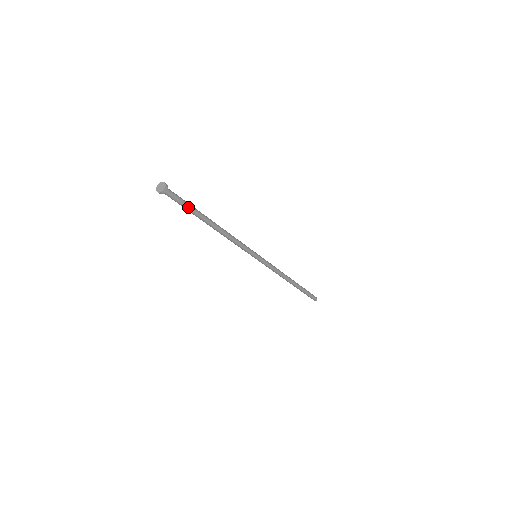
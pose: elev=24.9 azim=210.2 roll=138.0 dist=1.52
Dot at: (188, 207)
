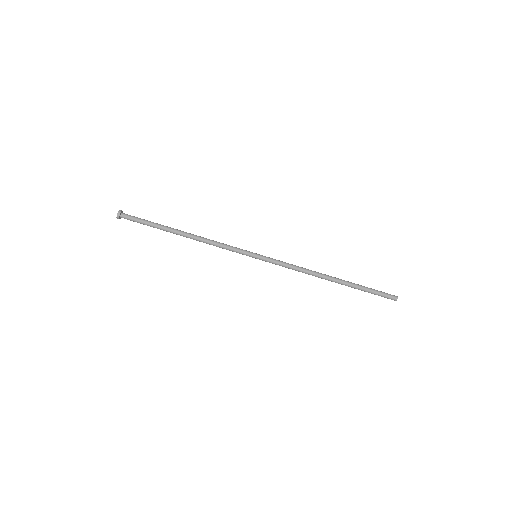
Dot at: (149, 222)
